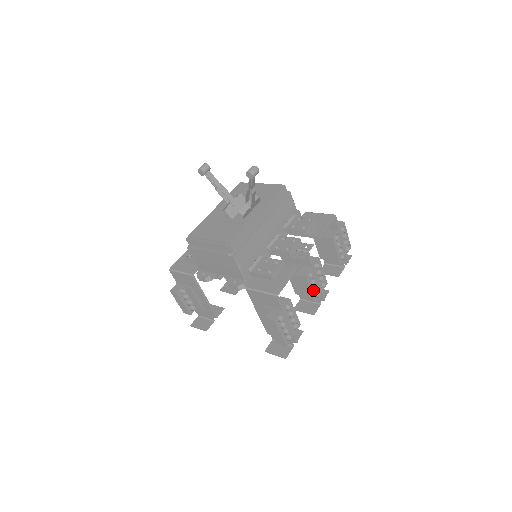
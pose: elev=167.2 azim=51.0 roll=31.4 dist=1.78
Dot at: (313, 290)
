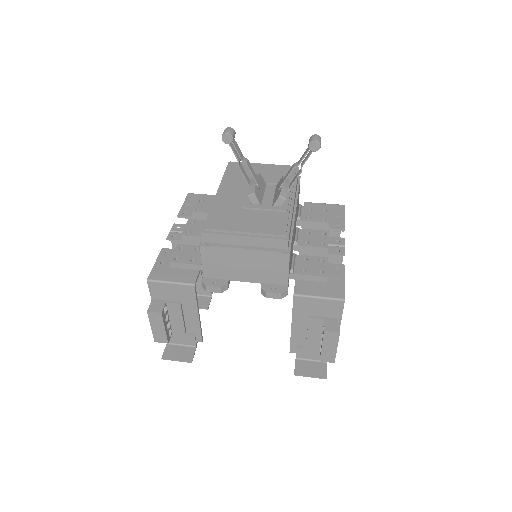
Dot at: occluded
